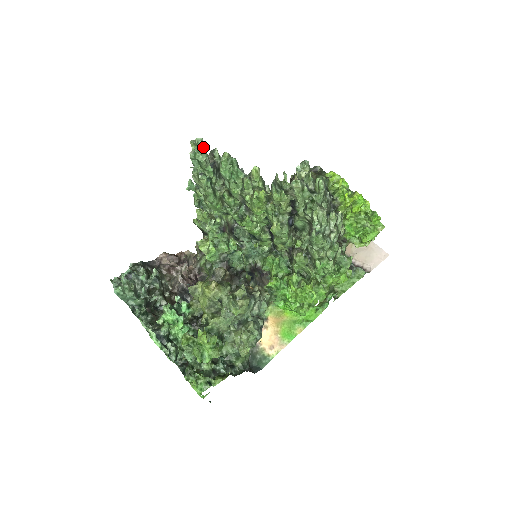
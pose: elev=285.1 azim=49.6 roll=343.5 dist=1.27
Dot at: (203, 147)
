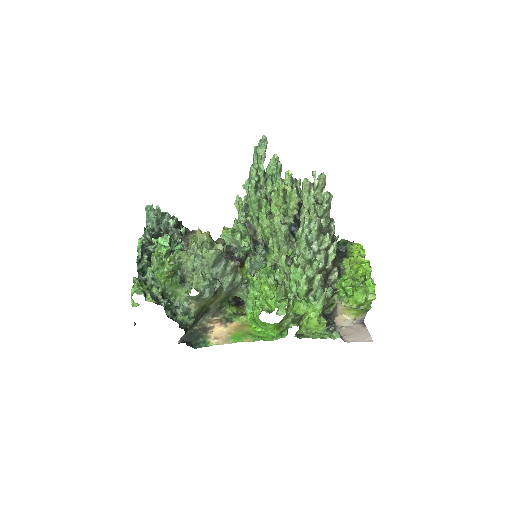
Dot at: (264, 144)
